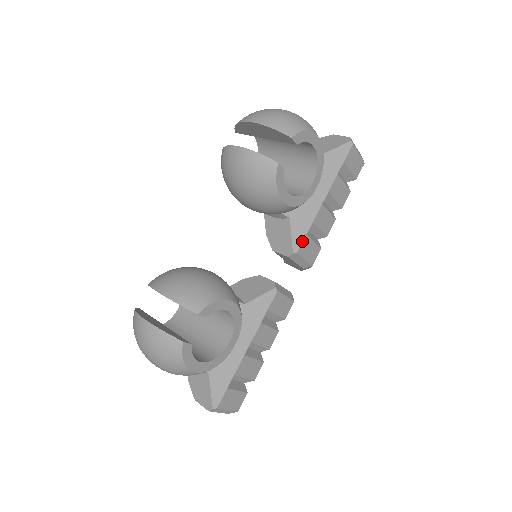
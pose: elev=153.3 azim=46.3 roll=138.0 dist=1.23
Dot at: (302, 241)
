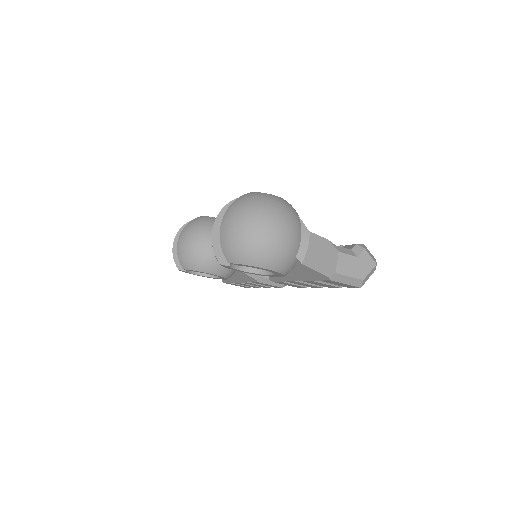
Dot at: (276, 281)
